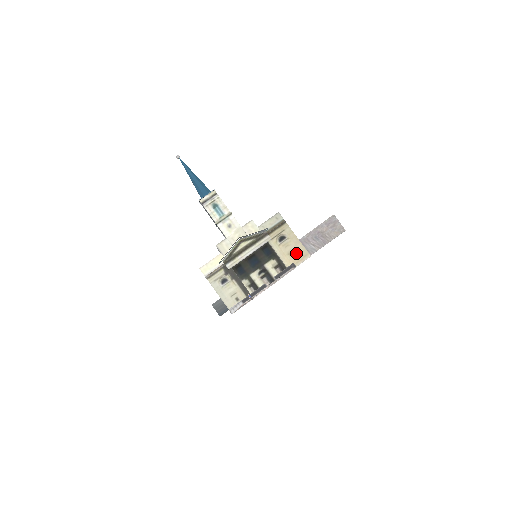
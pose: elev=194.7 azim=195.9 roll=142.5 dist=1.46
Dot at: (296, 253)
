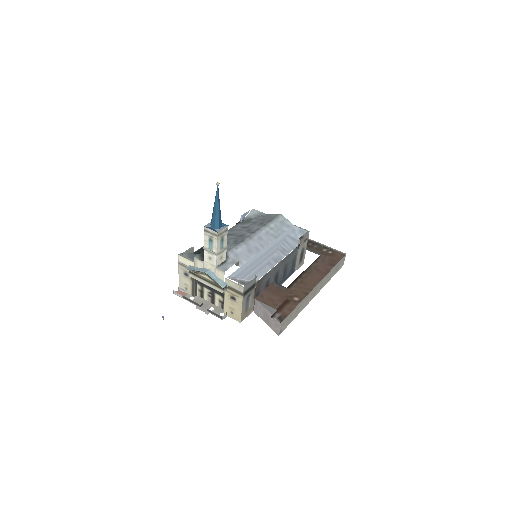
Dot at: (234, 312)
